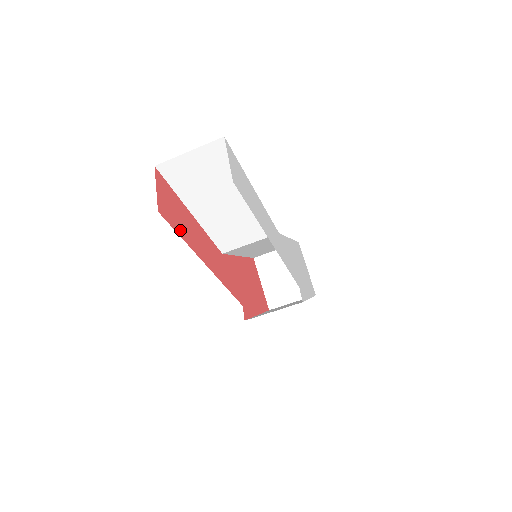
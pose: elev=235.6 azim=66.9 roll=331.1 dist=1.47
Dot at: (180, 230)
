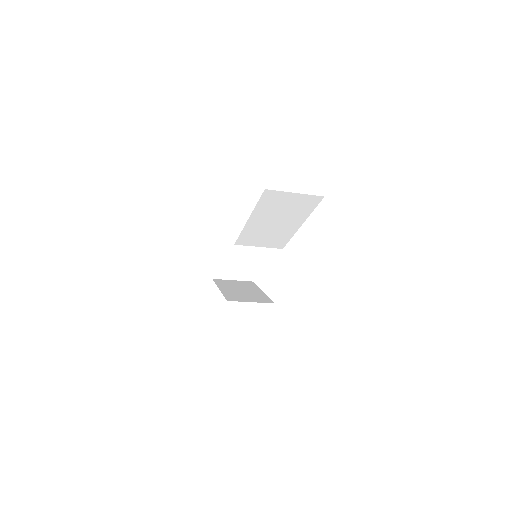
Dot at: occluded
